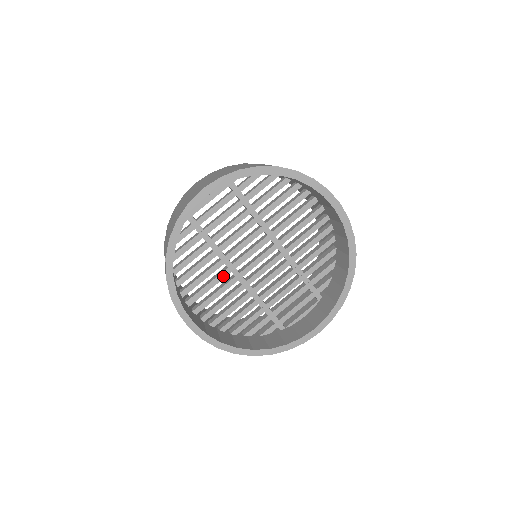
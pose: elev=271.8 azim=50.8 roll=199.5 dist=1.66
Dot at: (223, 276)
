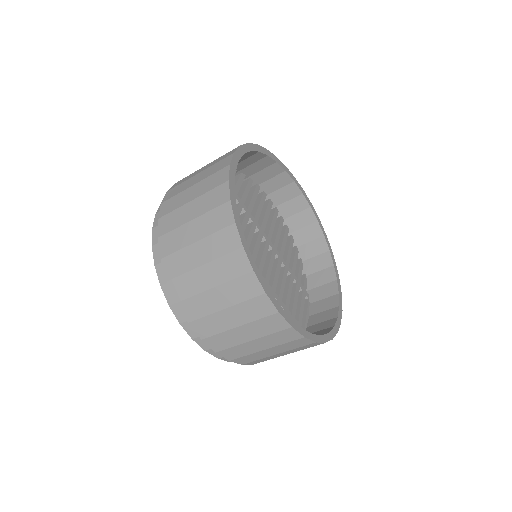
Dot at: occluded
